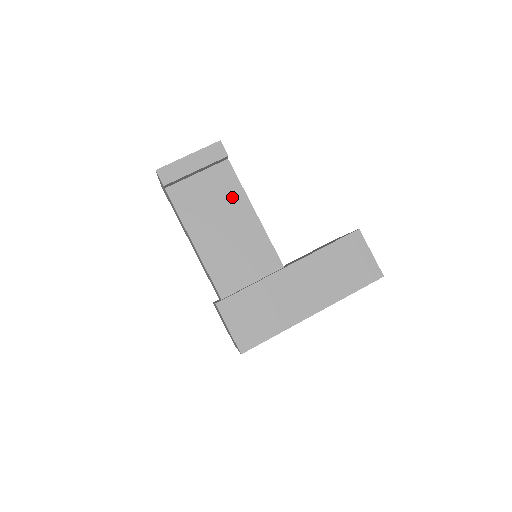
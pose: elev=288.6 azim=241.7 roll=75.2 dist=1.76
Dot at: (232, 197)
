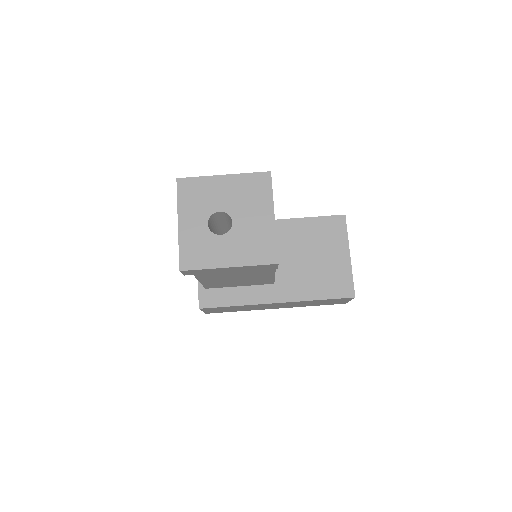
Dot at: occluded
